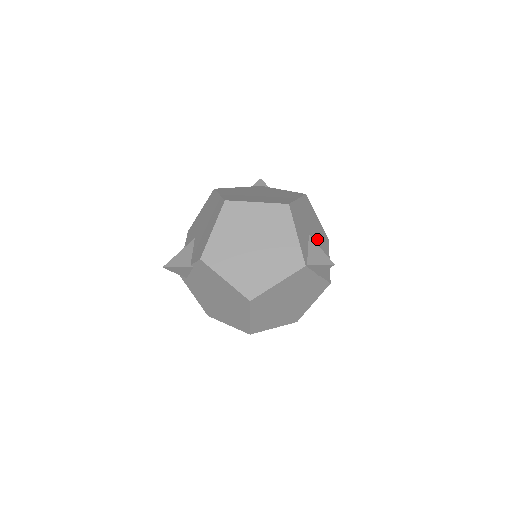
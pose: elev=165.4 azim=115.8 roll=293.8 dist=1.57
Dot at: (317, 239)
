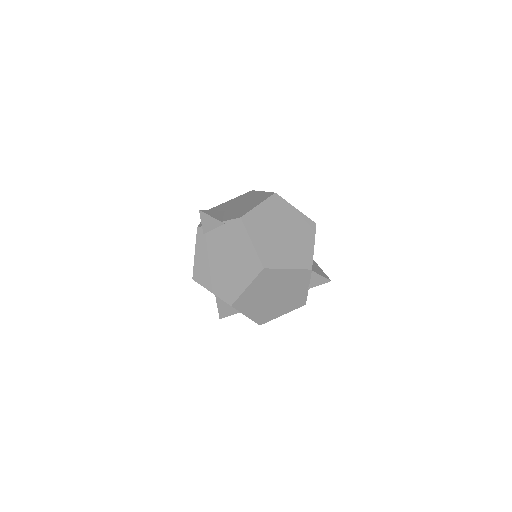
Dot at: occluded
